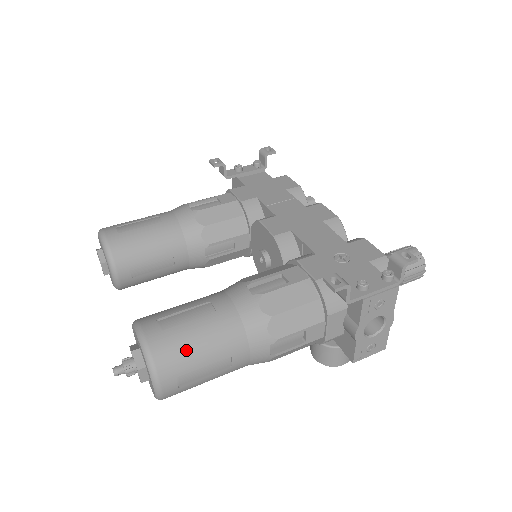
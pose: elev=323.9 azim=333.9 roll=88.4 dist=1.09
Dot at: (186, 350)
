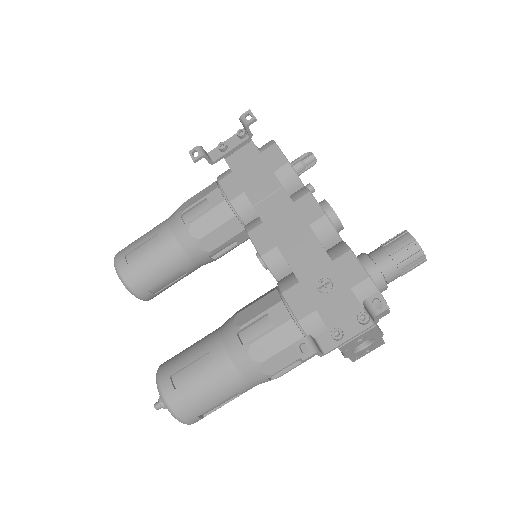
Dot at: (198, 401)
